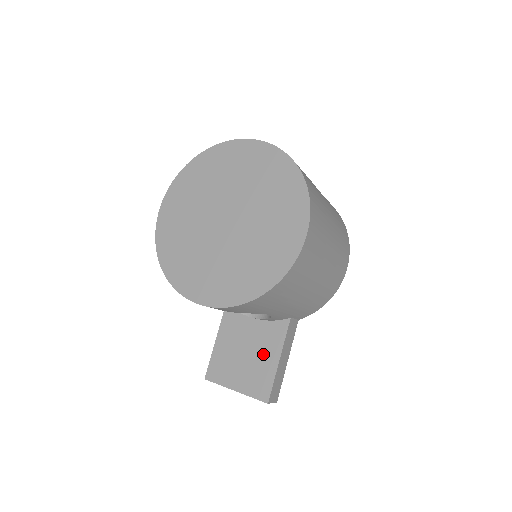
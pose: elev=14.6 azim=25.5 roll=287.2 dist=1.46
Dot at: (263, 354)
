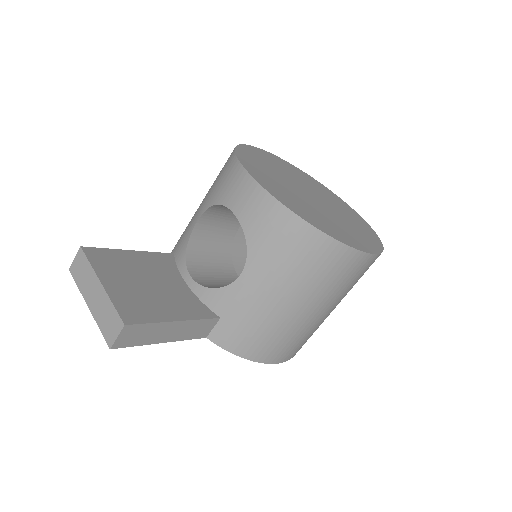
Dot at: (167, 302)
